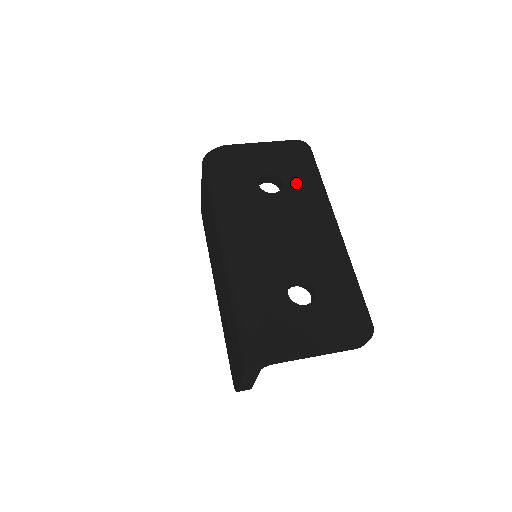
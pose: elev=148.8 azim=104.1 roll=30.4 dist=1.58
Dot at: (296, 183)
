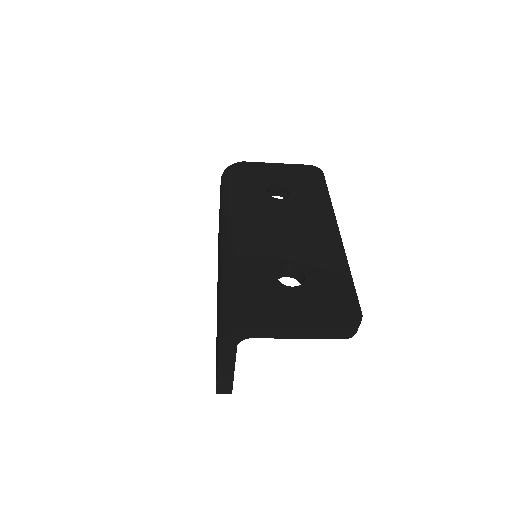
Dot at: (303, 194)
